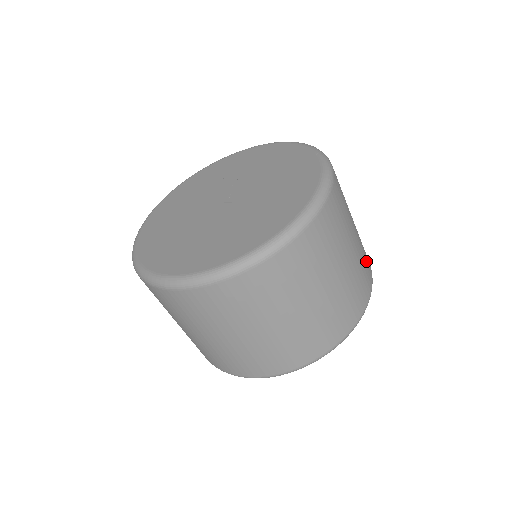
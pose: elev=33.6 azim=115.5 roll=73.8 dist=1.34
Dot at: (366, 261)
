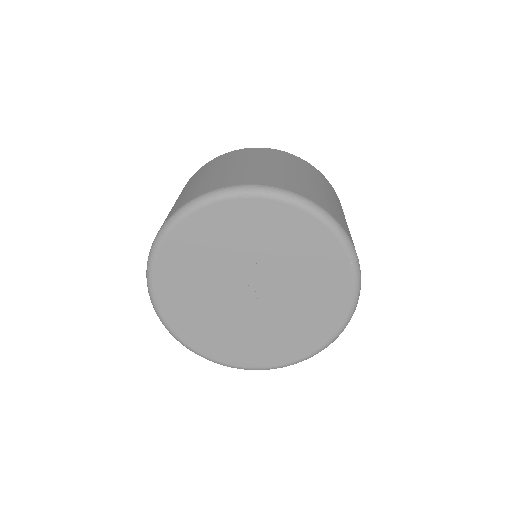
Dot at: occluded
